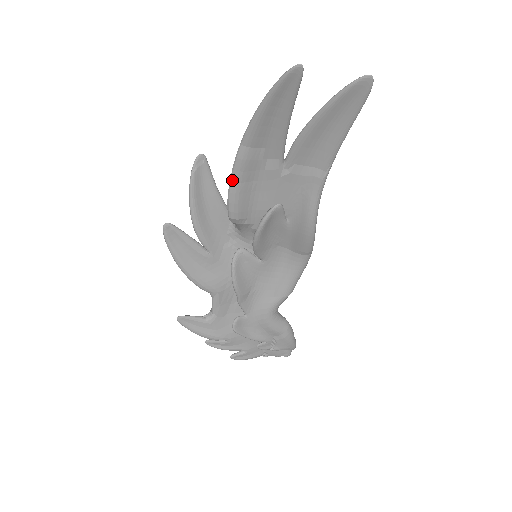
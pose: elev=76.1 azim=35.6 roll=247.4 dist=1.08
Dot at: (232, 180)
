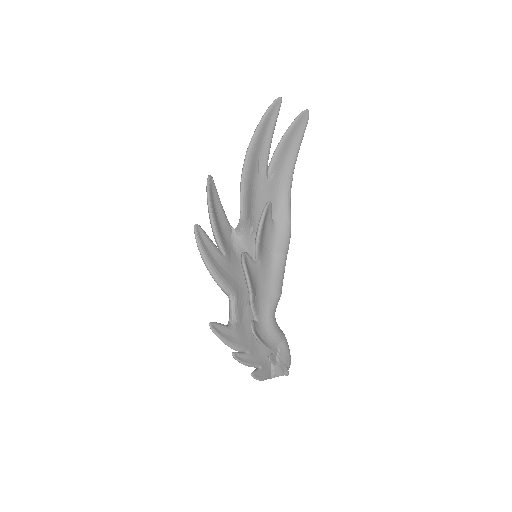
Dot at: (243, 180)
